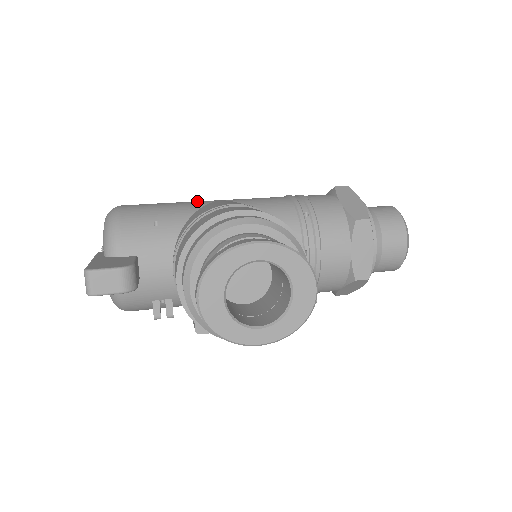
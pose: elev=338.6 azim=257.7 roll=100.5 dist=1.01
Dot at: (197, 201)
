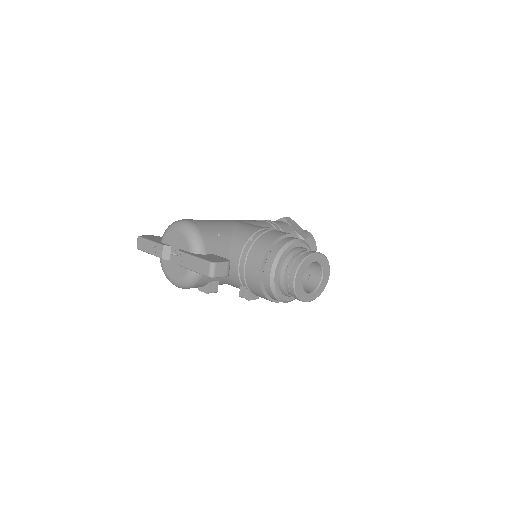
Dot at: (224, 220)
